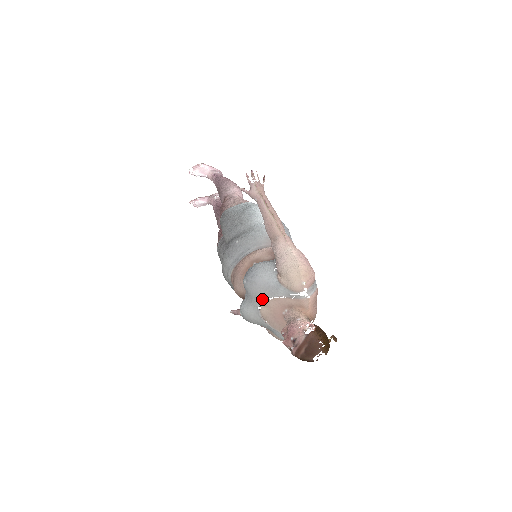
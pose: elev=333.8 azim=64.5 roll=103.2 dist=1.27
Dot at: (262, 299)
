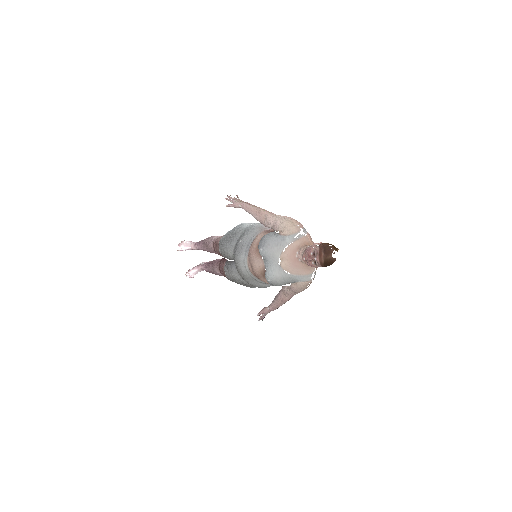
Dot at: (278, 255)
